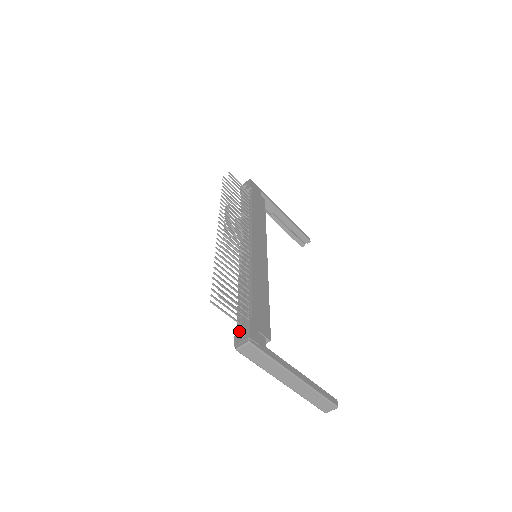
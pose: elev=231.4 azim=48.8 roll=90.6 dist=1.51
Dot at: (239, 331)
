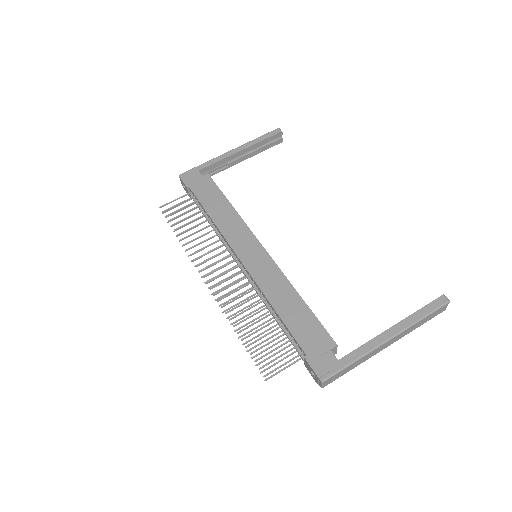
Dot at: (308, 370)
